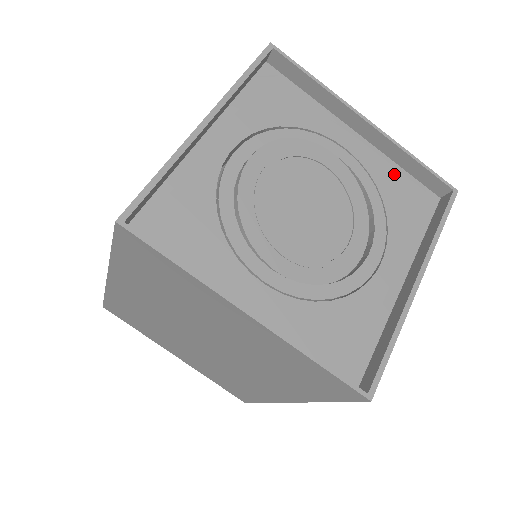
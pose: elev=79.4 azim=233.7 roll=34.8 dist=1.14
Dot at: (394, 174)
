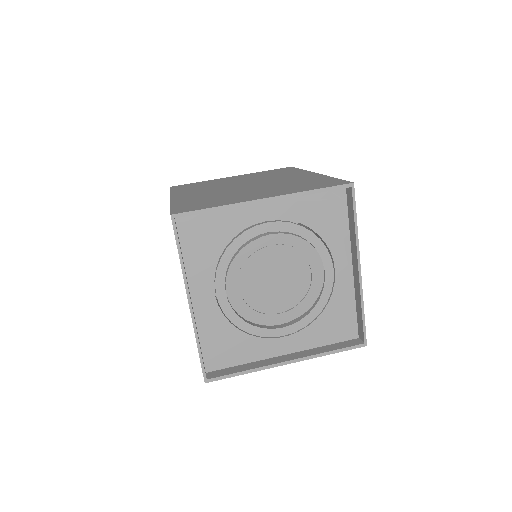
Dot at: (347, 305)
